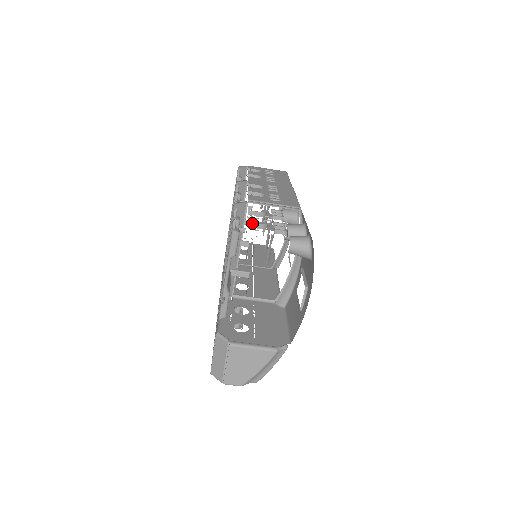
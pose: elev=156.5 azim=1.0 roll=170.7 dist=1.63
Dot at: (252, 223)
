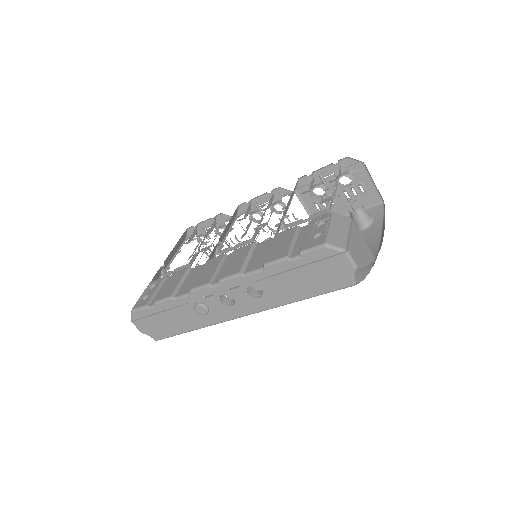
Dot at: (348, 171)
